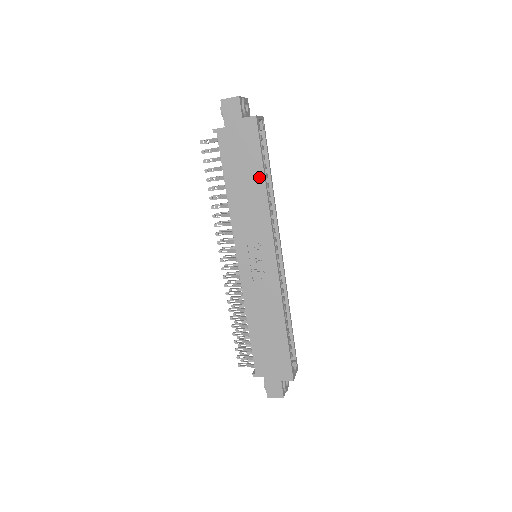
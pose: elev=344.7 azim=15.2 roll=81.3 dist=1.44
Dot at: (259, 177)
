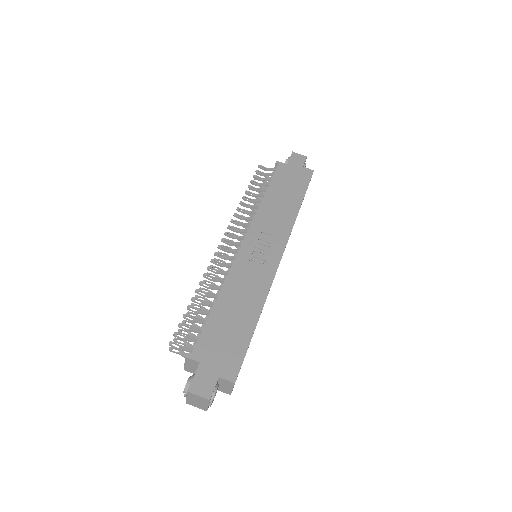
Dot at: (297, 200)
